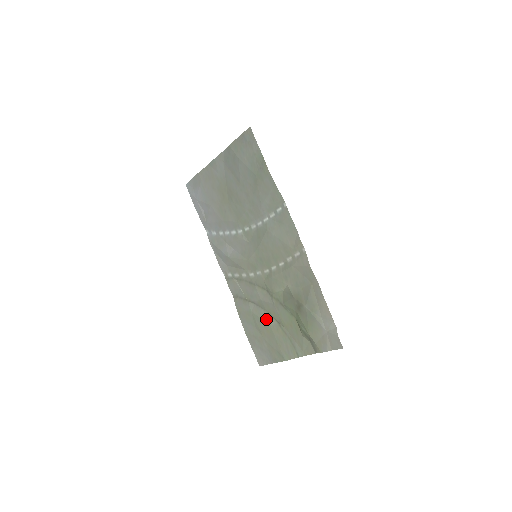
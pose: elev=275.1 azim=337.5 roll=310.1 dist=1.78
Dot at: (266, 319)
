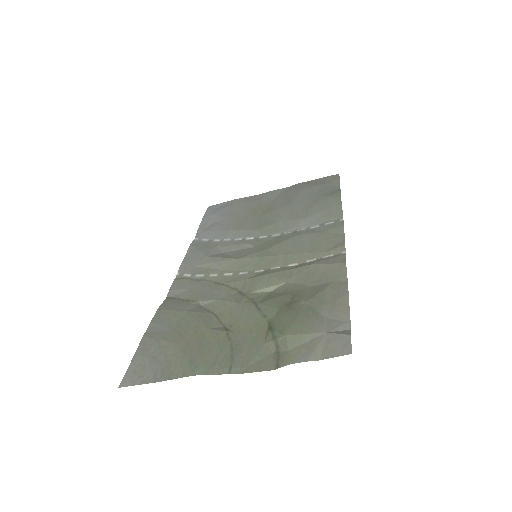
Dot at: (206, 320)
